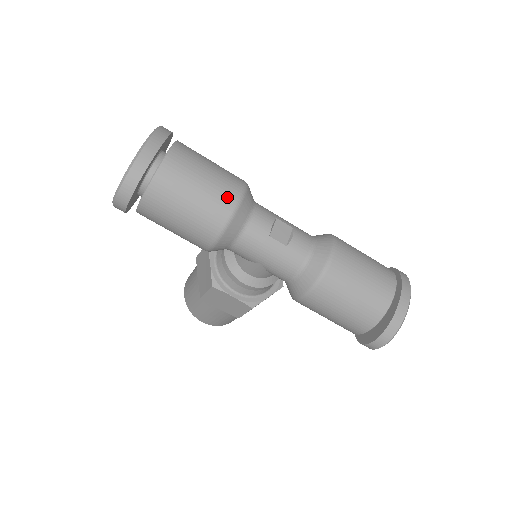
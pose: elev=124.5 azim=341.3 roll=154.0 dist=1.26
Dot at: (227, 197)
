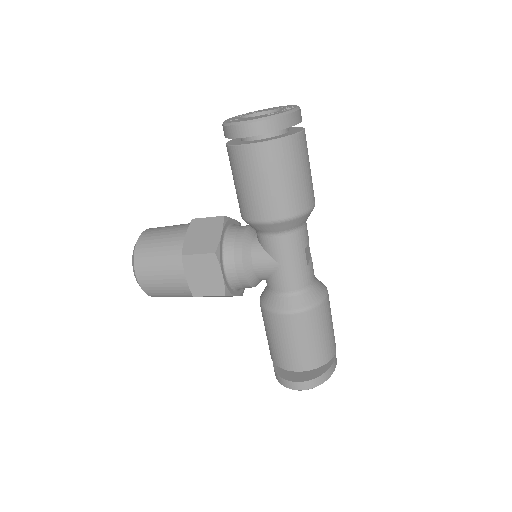
Dot at: (311, 197)
